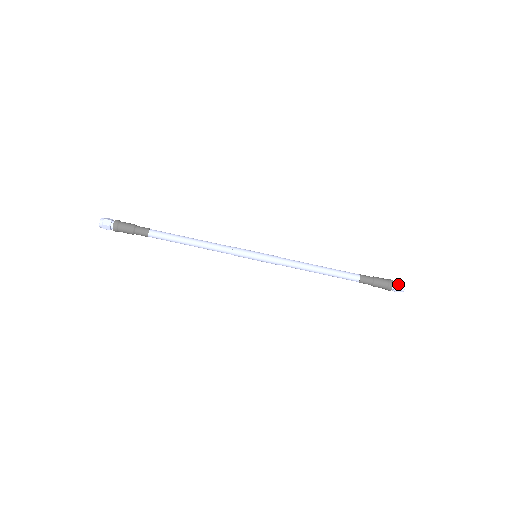
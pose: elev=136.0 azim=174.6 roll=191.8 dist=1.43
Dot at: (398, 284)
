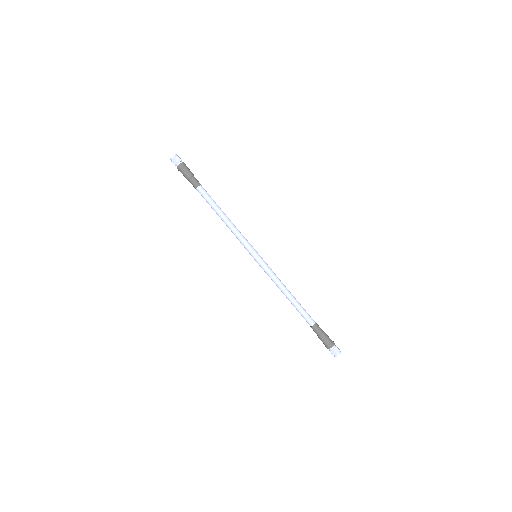
Dot at: (337, 348)
